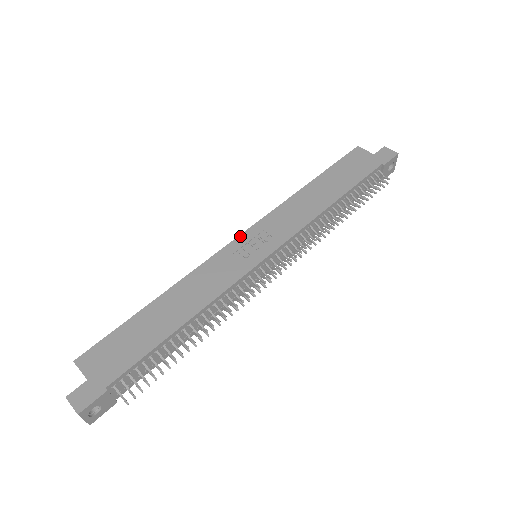
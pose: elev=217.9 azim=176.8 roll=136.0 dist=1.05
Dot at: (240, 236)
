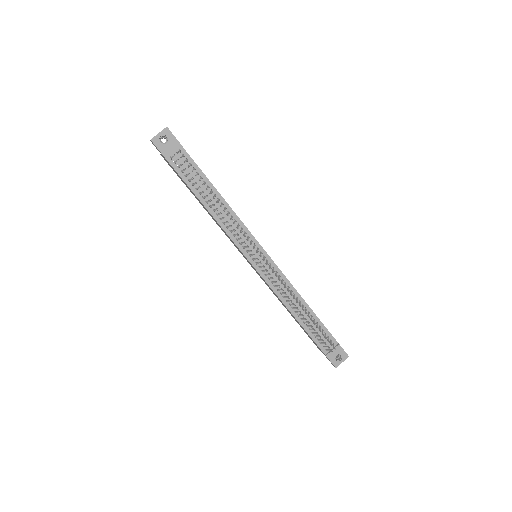
Dot at: occluded
